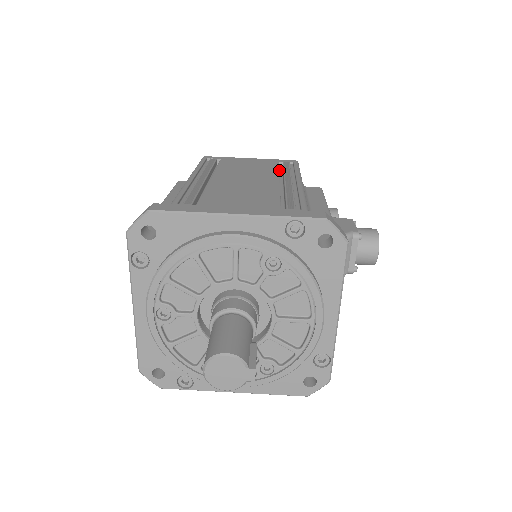
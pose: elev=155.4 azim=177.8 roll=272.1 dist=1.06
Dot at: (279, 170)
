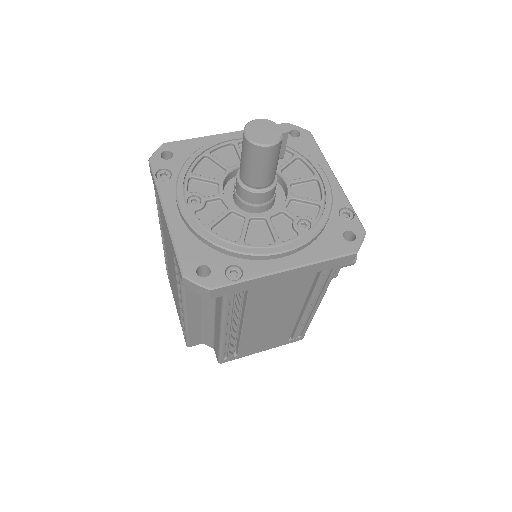
Dot at: occluded
